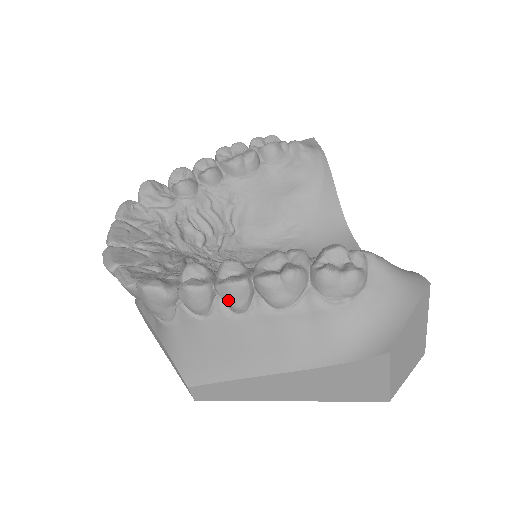
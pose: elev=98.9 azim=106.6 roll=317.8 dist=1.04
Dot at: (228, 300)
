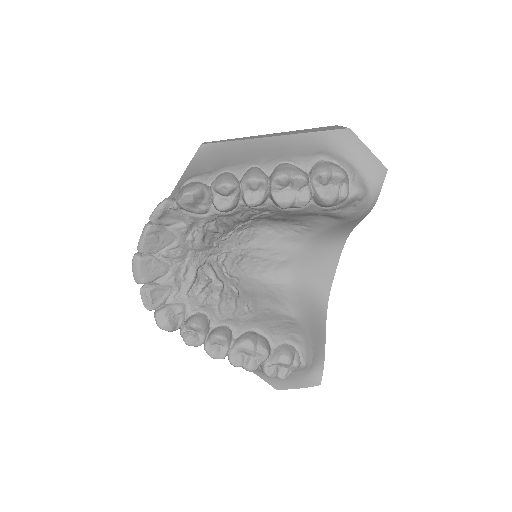
Dot at: occluded
